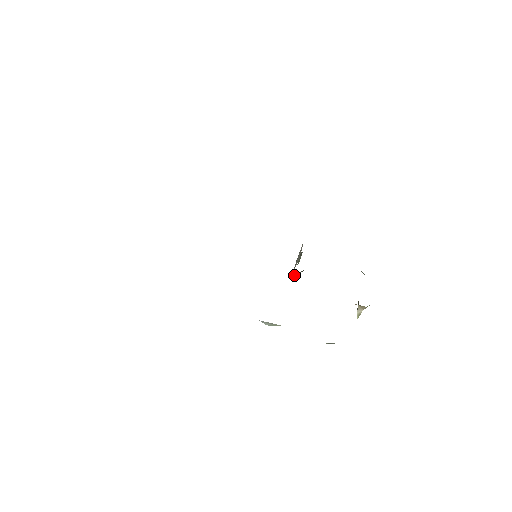
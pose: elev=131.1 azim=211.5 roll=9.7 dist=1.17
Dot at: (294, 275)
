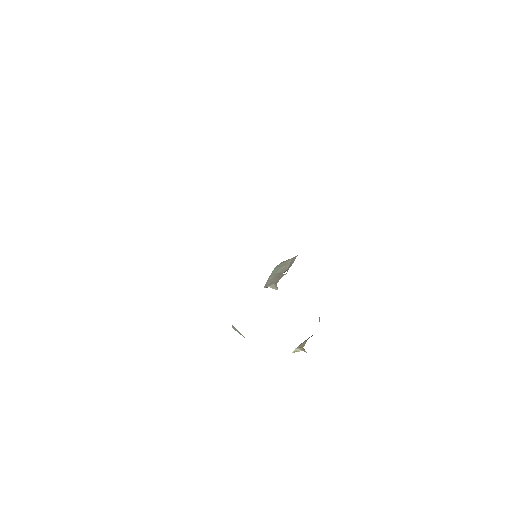
Dot at: (270, 287)
